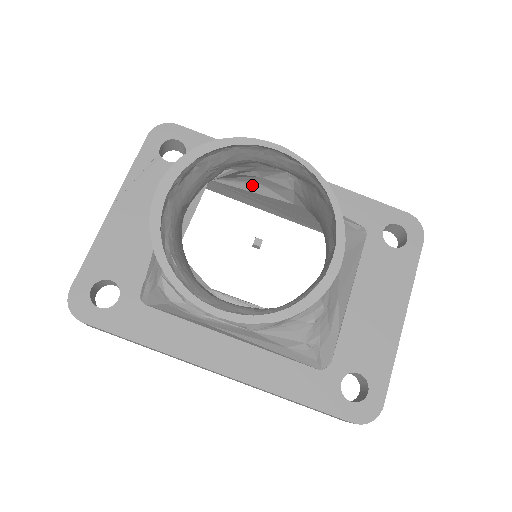
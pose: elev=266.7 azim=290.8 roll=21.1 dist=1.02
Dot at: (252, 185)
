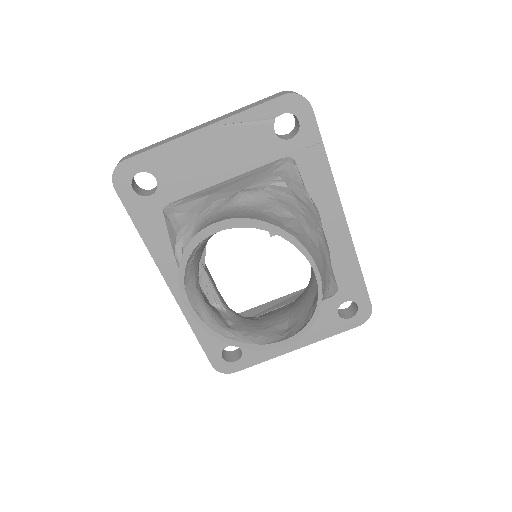
Dot at: occluded
